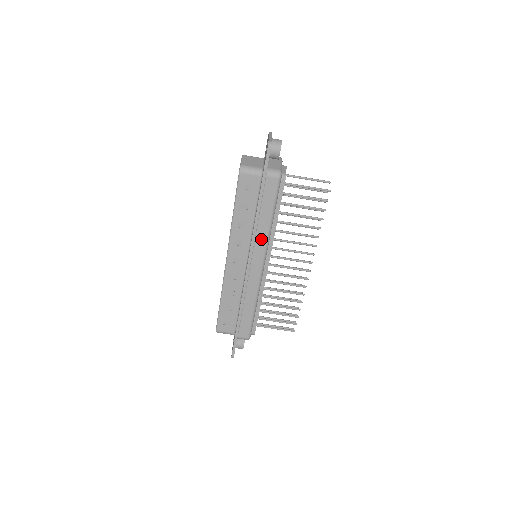
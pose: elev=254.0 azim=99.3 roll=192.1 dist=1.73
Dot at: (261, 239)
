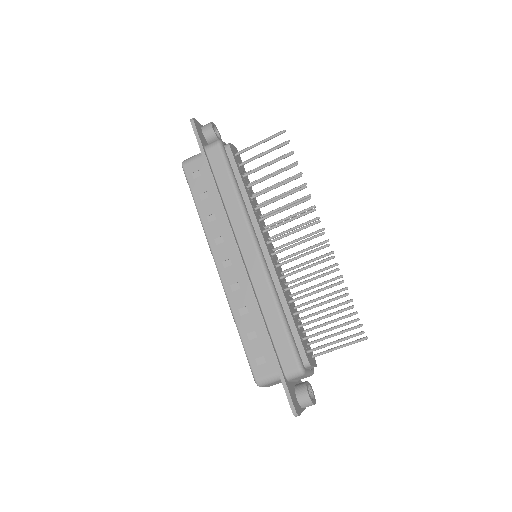
Dot at: (237, 218)
